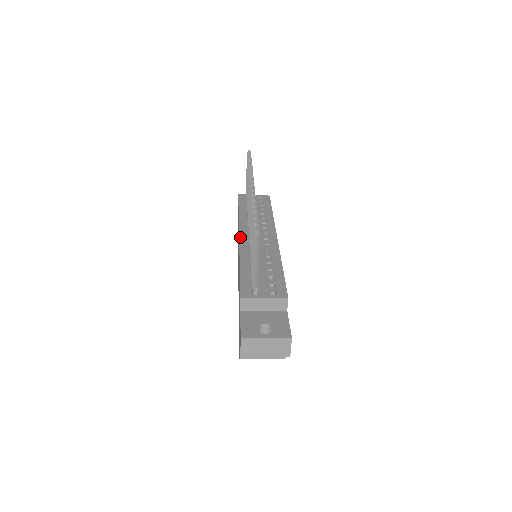
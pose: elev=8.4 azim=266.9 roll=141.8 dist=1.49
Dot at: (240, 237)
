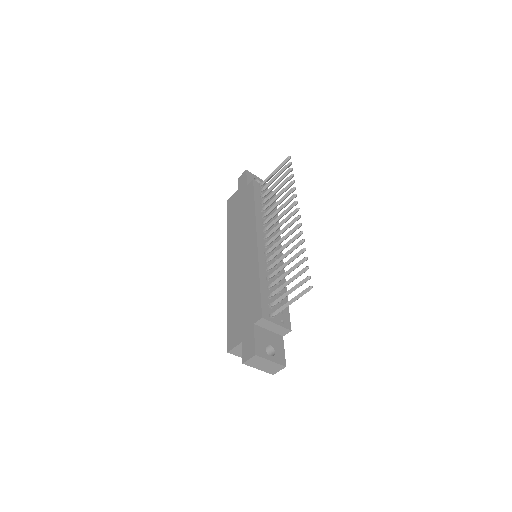
Dot at: (258, 240)
